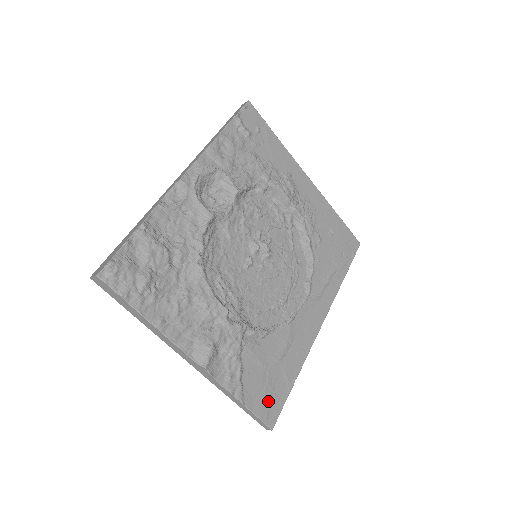
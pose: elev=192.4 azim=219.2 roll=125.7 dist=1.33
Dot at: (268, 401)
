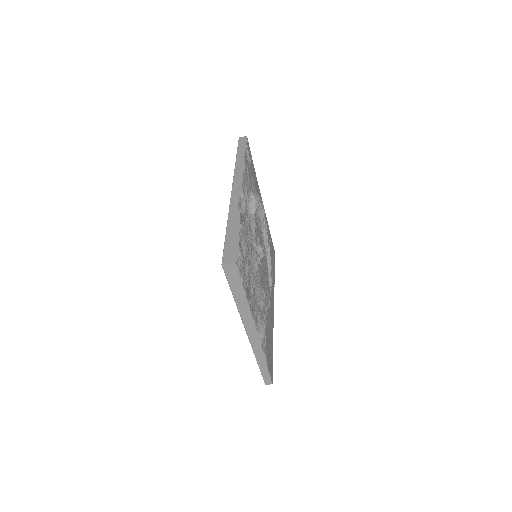
Dot at: (270, 363)
